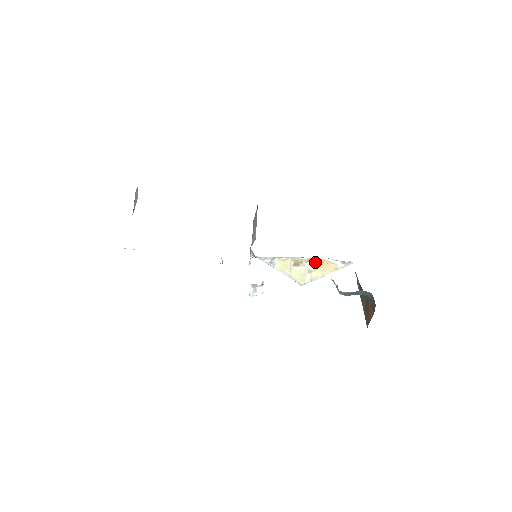
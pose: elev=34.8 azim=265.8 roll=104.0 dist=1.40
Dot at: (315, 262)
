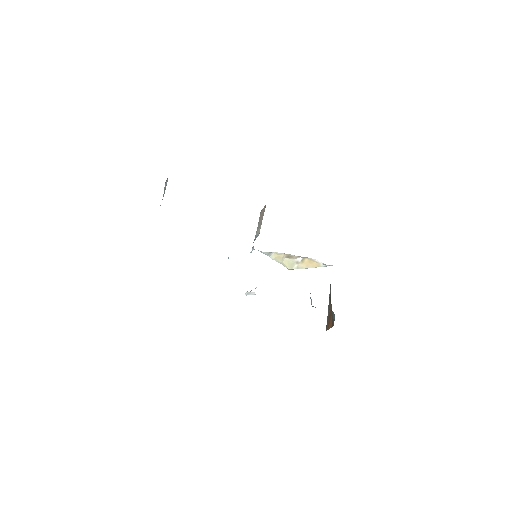
Dot at: (303, 258)
